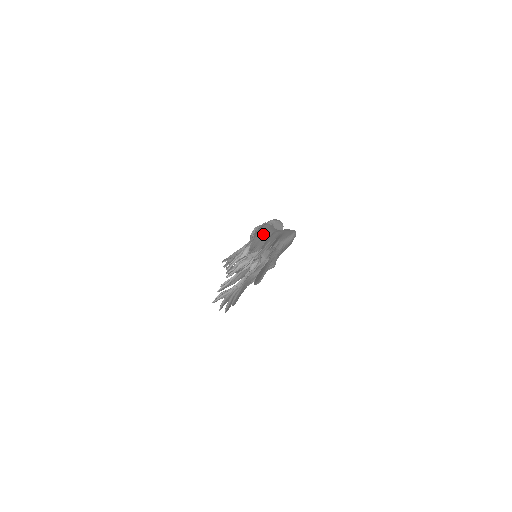
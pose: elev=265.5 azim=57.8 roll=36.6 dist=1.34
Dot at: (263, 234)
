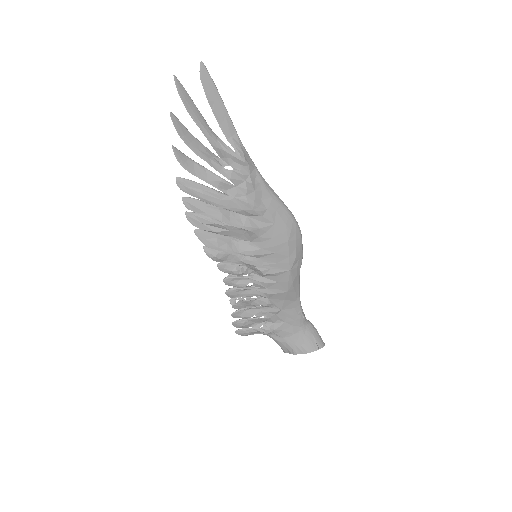
Dot at: occluded
